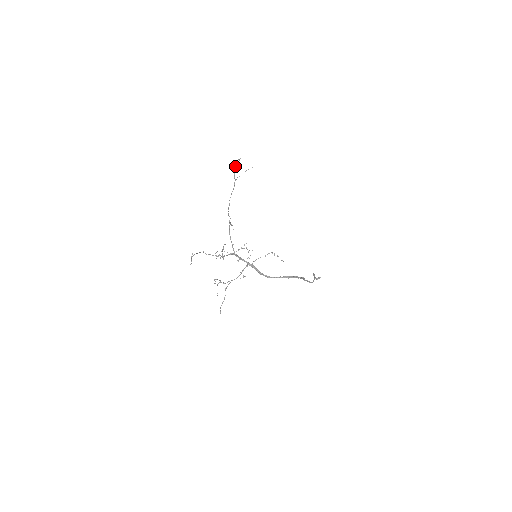
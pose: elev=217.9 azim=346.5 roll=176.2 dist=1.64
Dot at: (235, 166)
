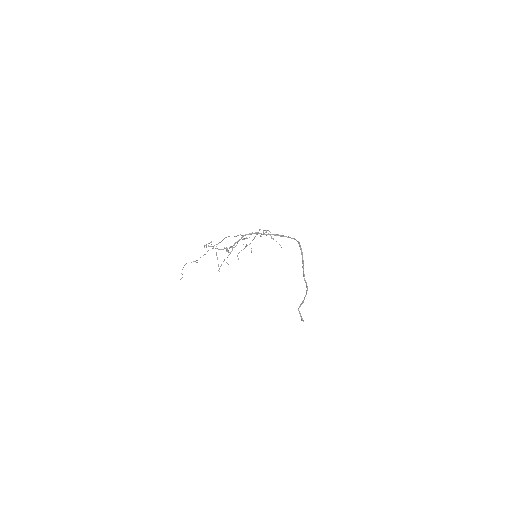
Dot at: (185, 264)
